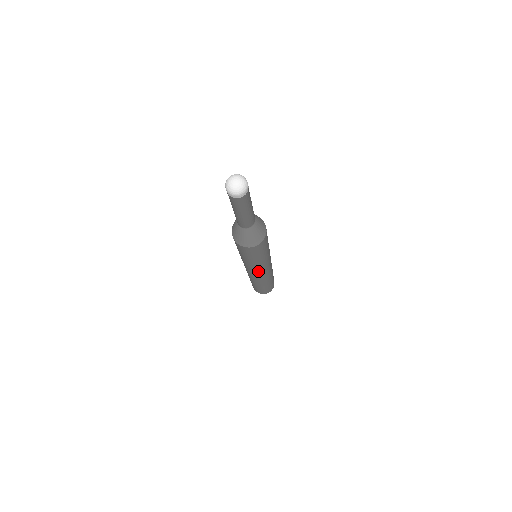
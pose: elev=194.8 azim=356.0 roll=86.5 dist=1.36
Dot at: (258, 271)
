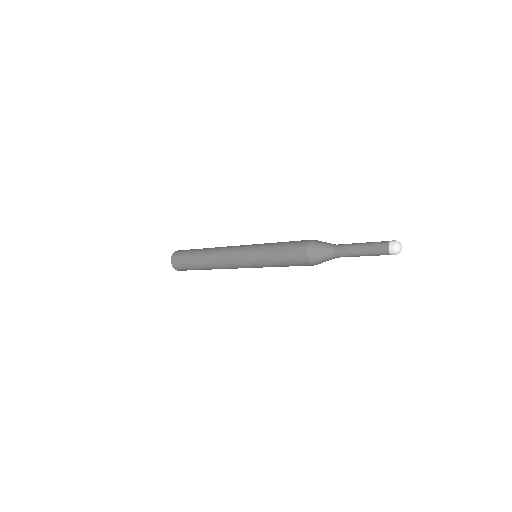
Dot at: occluded
